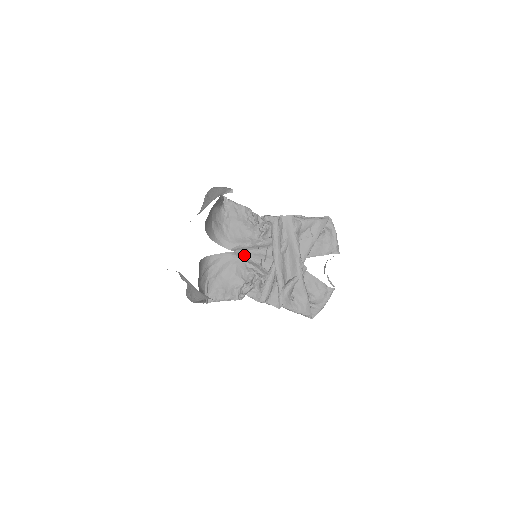
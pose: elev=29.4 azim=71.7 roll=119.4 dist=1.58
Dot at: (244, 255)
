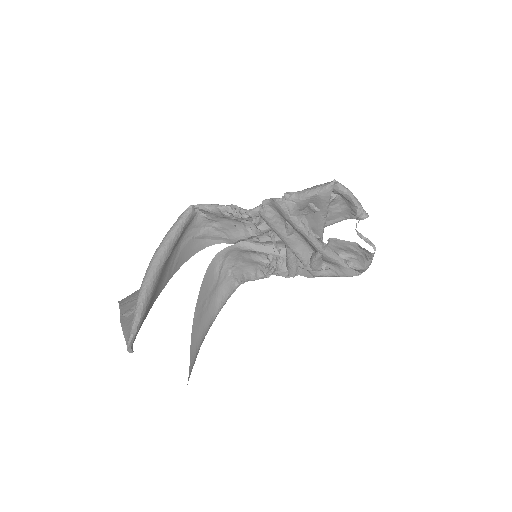
Dot at: (252, 242)
